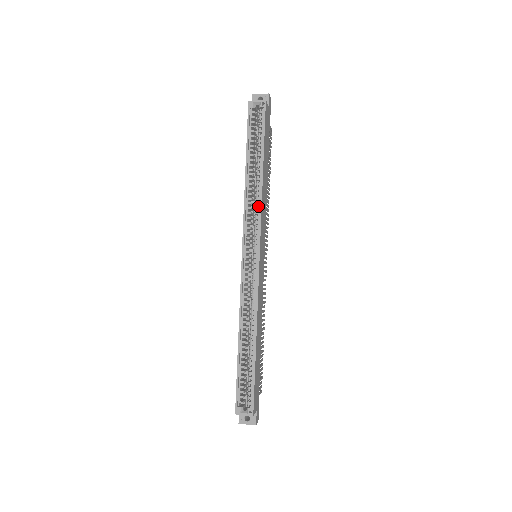
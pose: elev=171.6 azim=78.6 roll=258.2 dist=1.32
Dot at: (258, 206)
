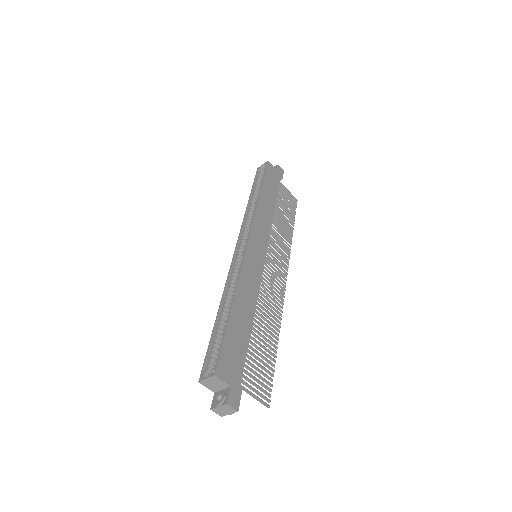
Dot at: occluded
